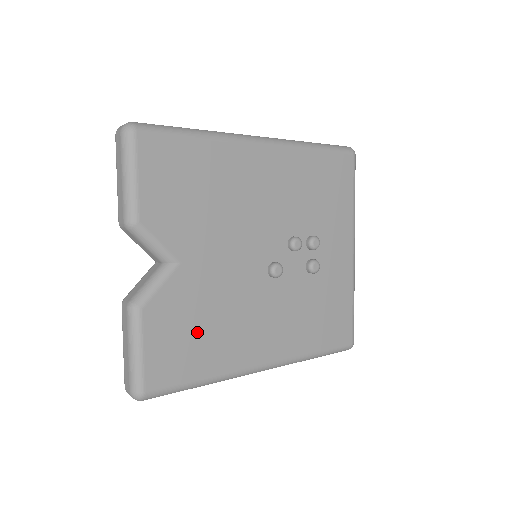
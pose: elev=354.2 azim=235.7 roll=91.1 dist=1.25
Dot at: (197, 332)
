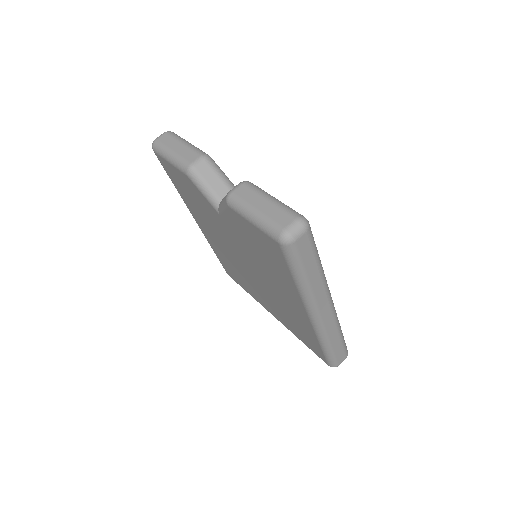
Dot at: occluded
